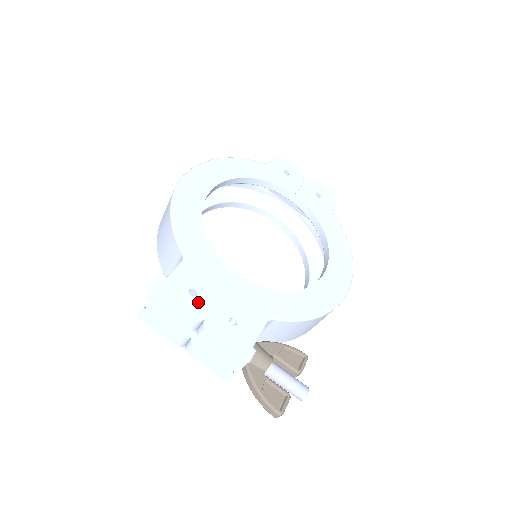
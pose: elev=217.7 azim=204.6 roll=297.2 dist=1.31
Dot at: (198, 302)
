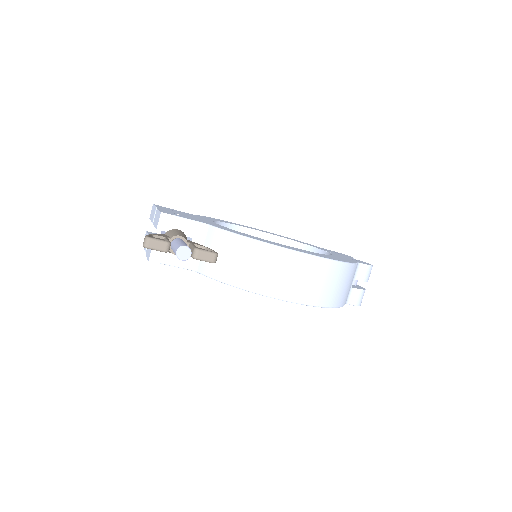
Dot at: (170, 210)
